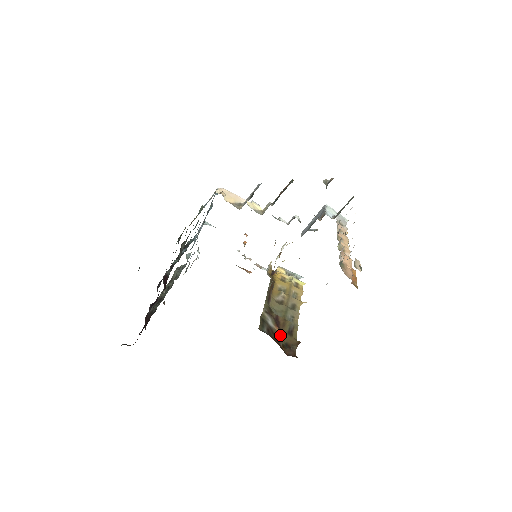
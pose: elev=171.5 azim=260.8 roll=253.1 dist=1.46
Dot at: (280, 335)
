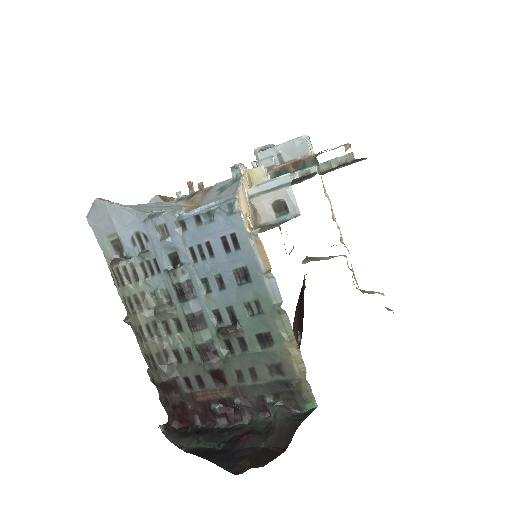
Dot at: occluded
